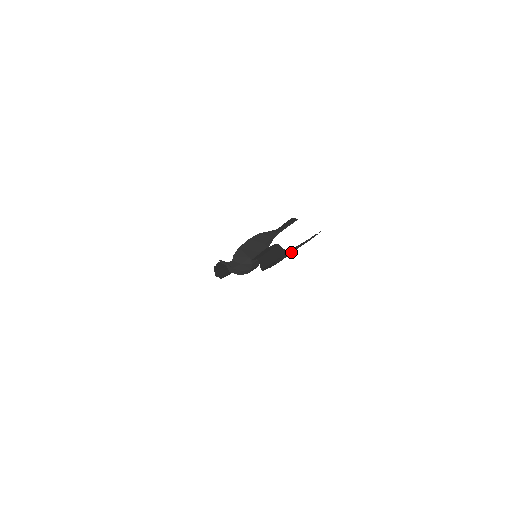
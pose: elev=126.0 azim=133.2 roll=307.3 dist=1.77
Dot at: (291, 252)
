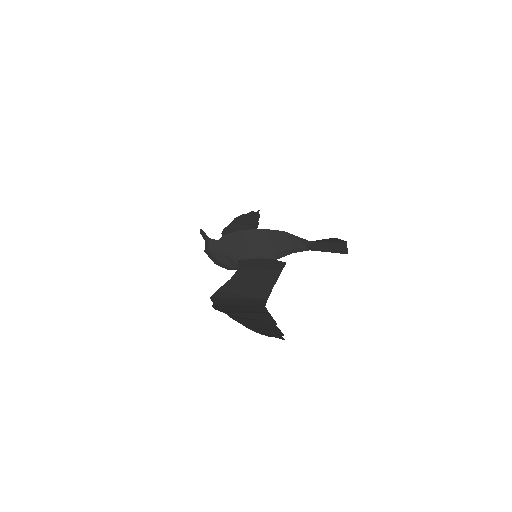
Dot at: occluded
